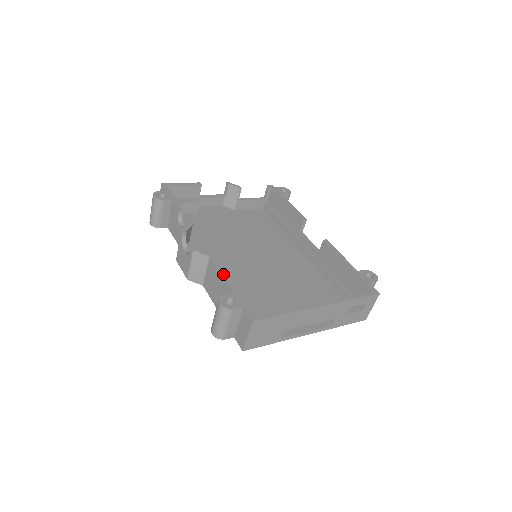
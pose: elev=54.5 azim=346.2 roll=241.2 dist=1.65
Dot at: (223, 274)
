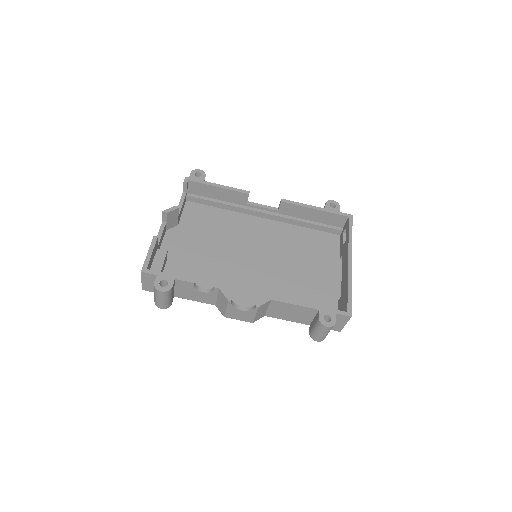
Dot at: (297, 304)
